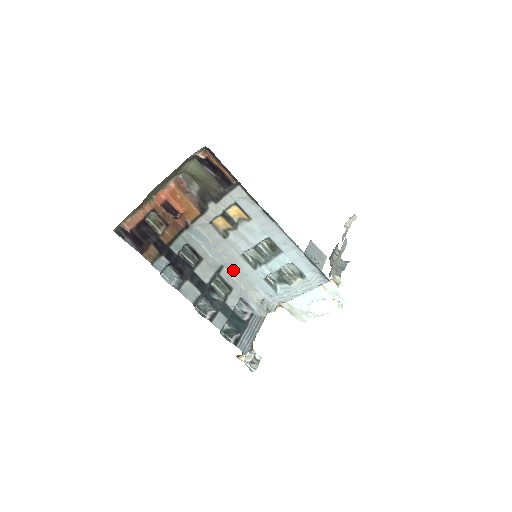
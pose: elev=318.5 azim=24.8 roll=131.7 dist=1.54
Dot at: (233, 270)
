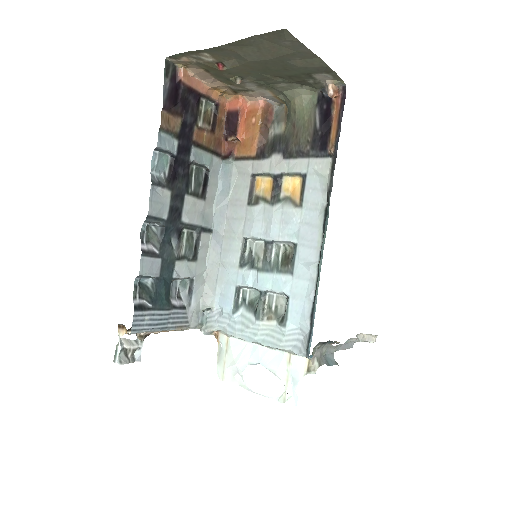
Dot at: (217, 247)
